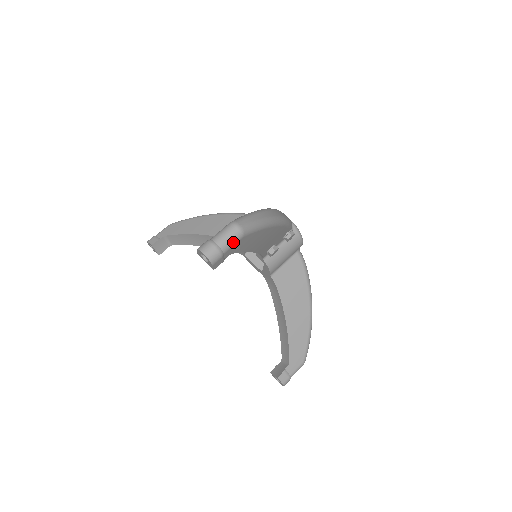
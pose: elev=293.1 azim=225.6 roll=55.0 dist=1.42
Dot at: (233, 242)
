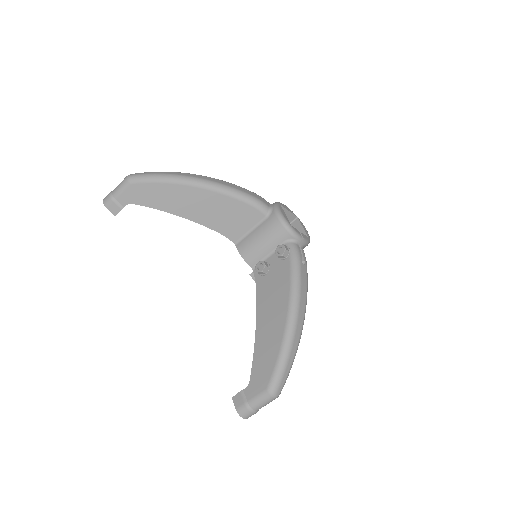
Dot at: occluded
